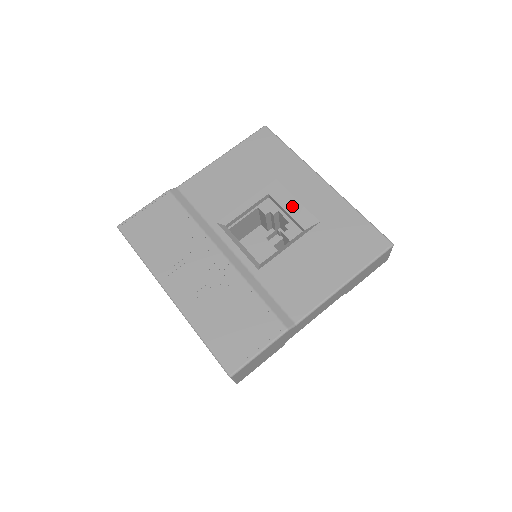
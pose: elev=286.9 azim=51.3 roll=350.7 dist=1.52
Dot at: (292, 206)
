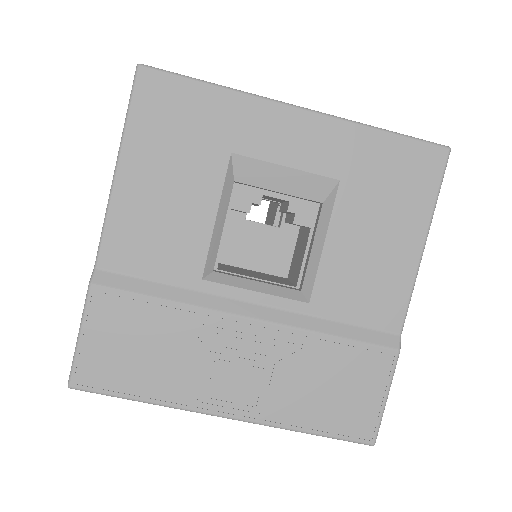
Dot at: (283, 180)
